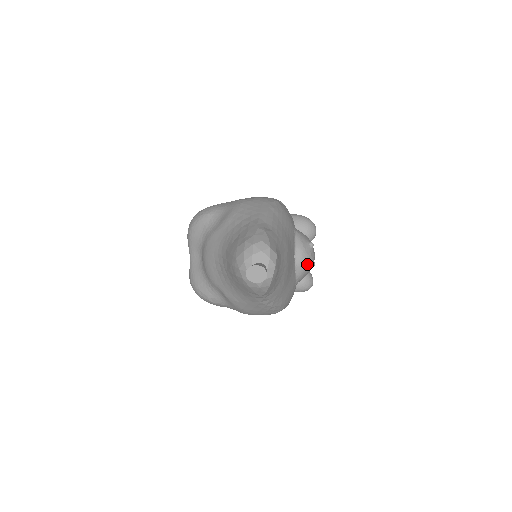
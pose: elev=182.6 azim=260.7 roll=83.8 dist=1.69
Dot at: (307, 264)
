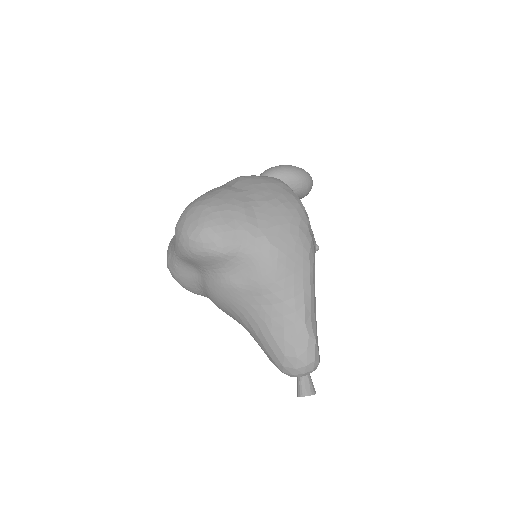
Dot at: occluded
